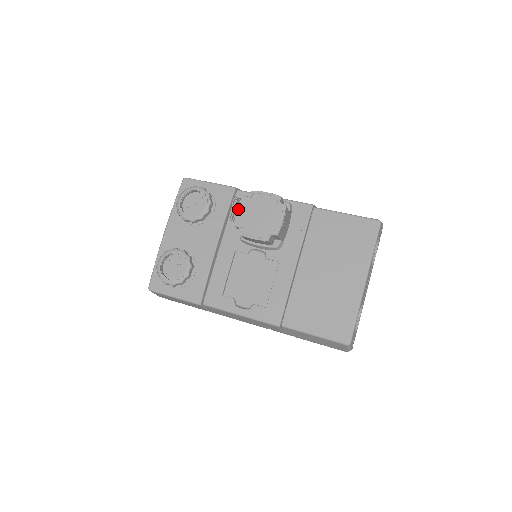
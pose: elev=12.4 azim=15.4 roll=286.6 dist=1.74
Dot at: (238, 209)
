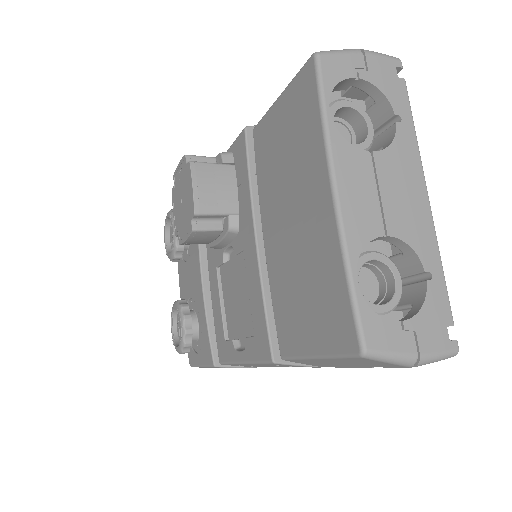
Dot at: (173, 211)
